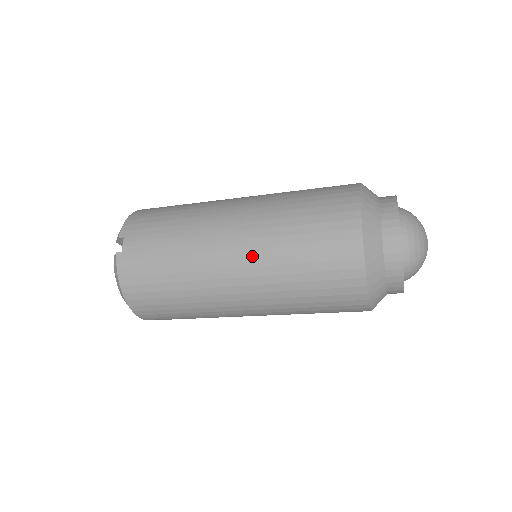
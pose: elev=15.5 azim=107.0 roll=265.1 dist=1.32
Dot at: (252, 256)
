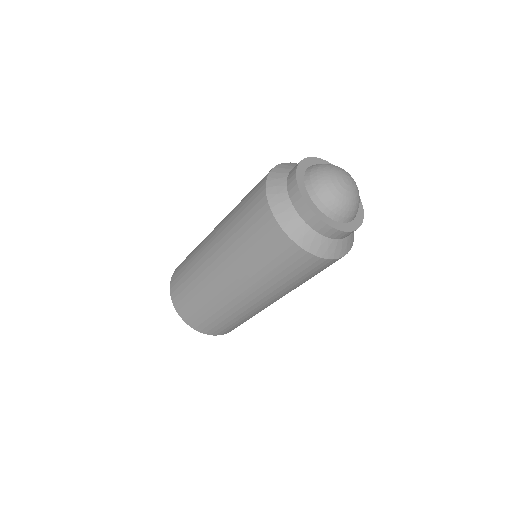
Dot at: (224, 219)
